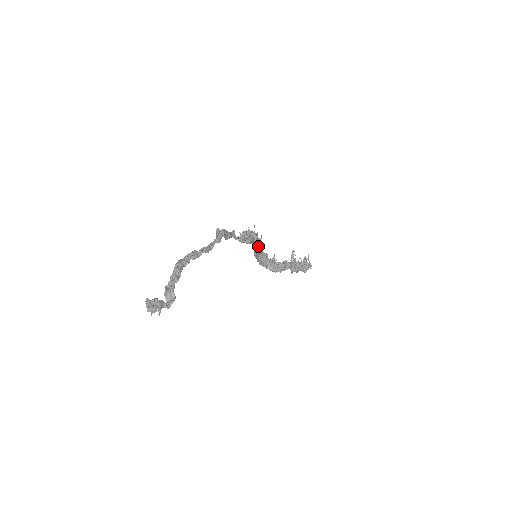
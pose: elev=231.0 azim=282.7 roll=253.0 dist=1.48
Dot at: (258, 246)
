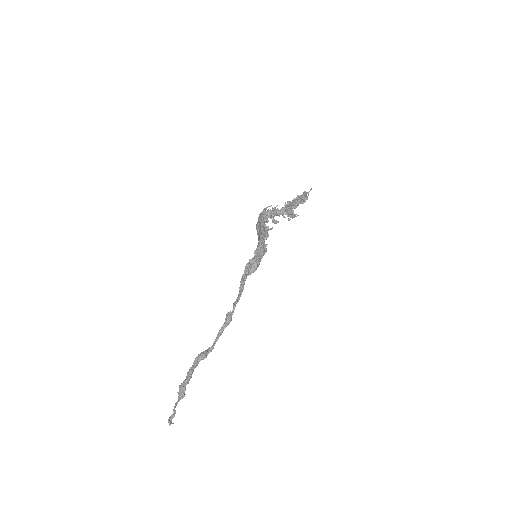
Dot at: occluded
